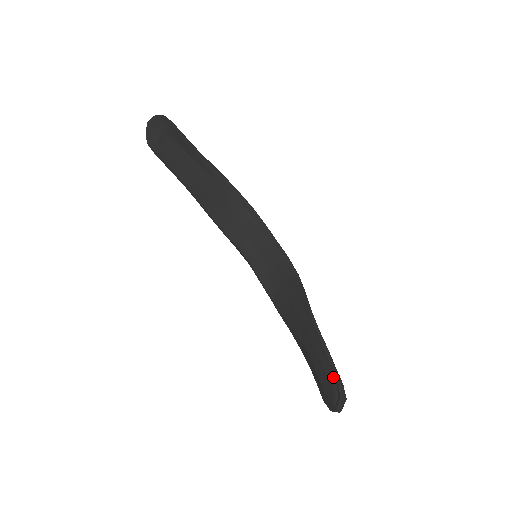
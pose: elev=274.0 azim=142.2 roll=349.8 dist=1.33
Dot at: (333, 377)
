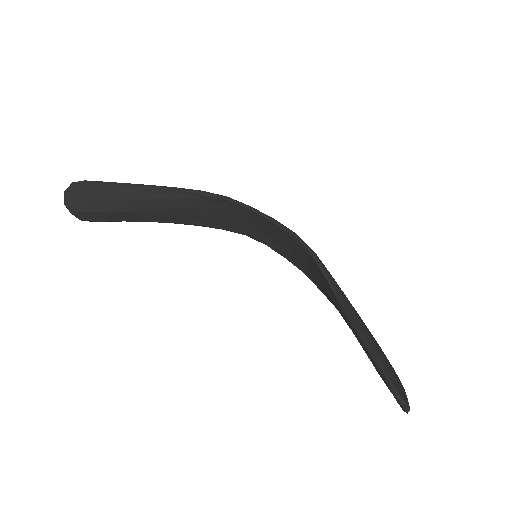
Dot at: (384, 380)
